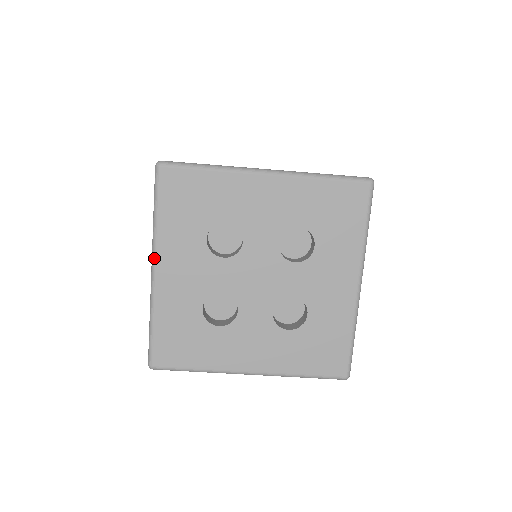
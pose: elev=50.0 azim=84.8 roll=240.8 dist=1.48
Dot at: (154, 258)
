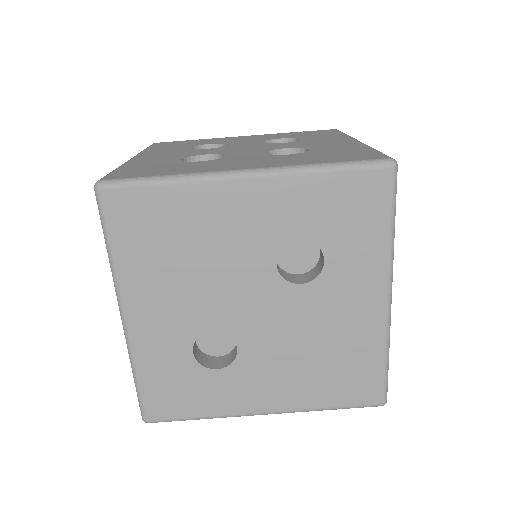
Dot at: occluded
